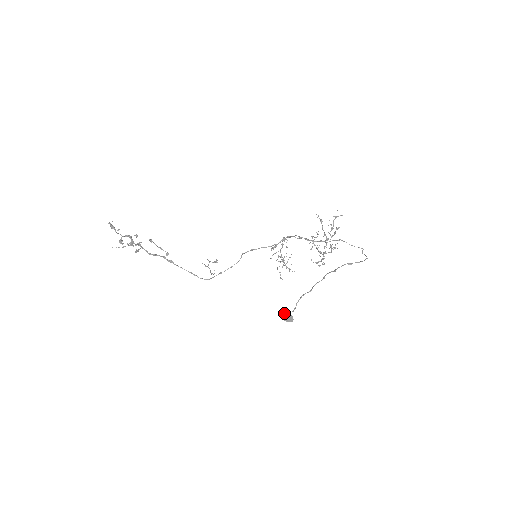
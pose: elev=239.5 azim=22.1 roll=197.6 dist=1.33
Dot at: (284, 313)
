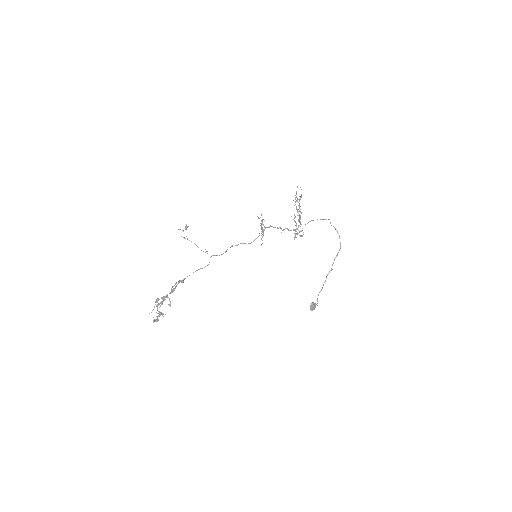
Dot at: (312, 308)
